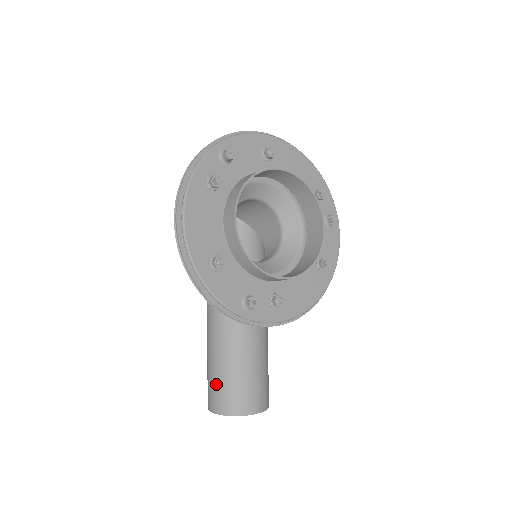
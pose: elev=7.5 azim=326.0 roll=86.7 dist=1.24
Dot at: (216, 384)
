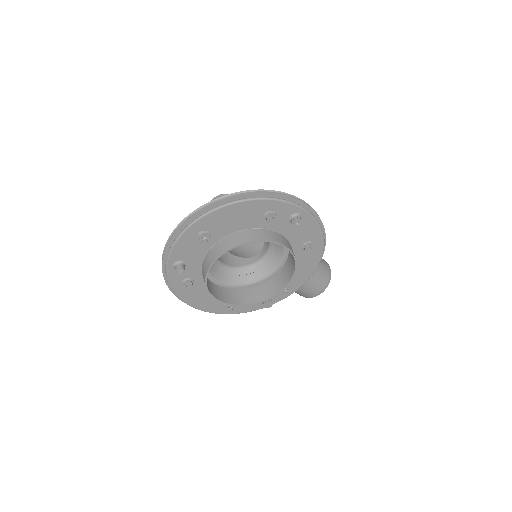
Dot at: occluded
